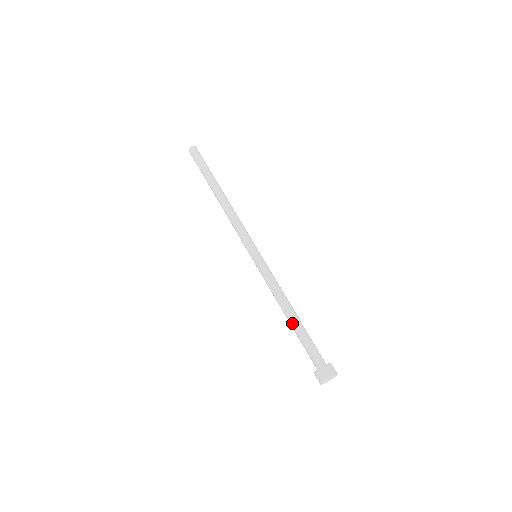
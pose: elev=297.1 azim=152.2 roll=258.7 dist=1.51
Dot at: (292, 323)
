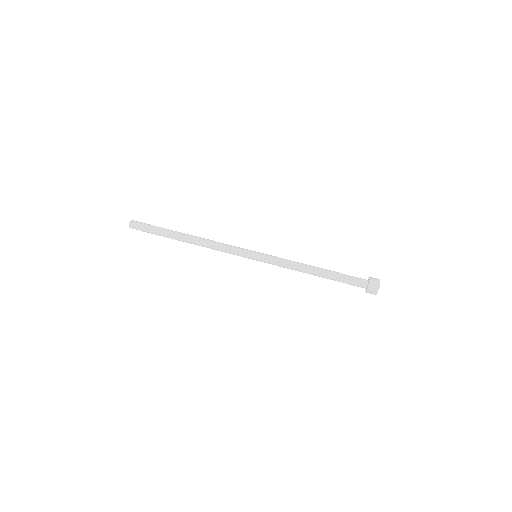
Dot at: (325, 270)
